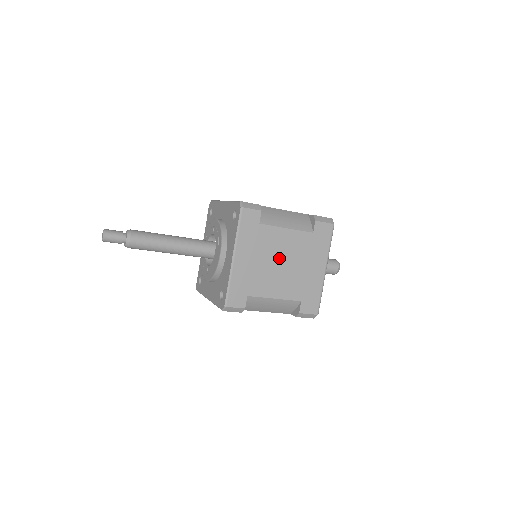
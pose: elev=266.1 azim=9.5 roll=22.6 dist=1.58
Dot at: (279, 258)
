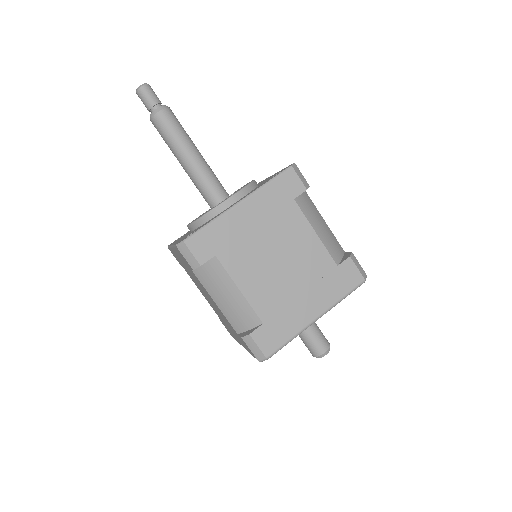
Dot at: (282, 253)
